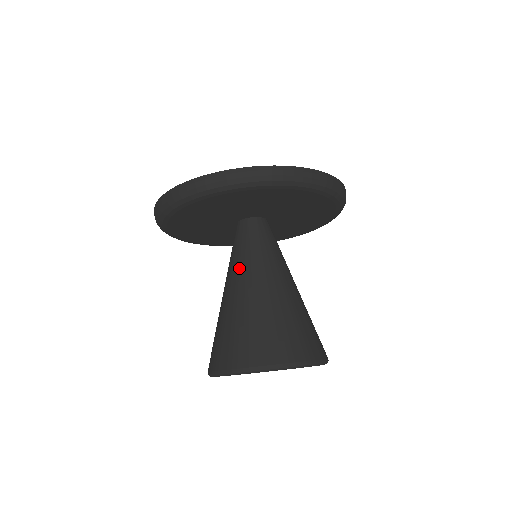
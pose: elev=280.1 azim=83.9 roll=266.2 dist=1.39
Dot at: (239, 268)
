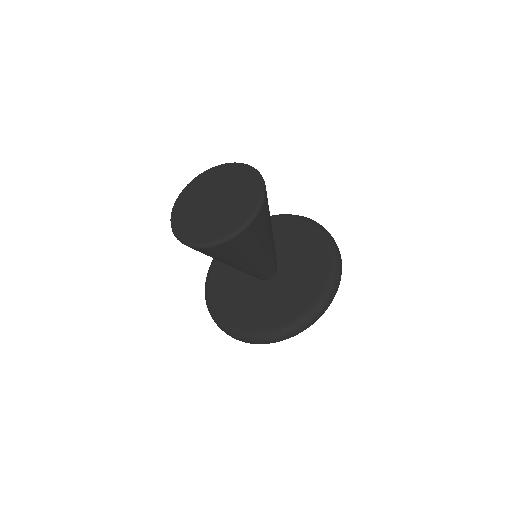
Dot at: occluded
